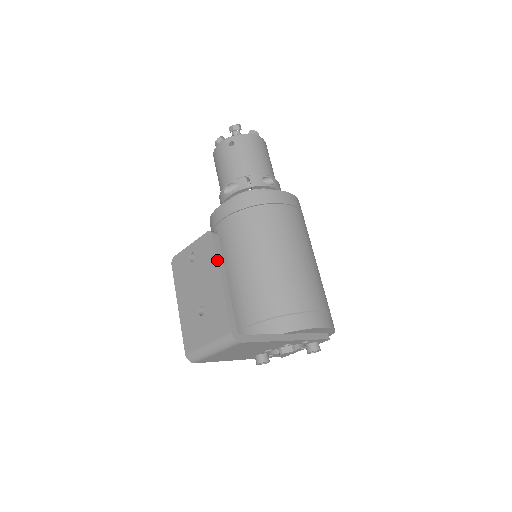
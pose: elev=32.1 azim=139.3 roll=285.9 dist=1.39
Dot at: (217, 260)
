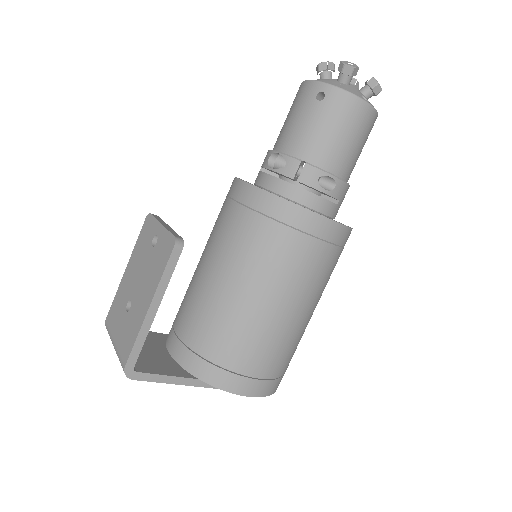
Dot at: (159, 281)
